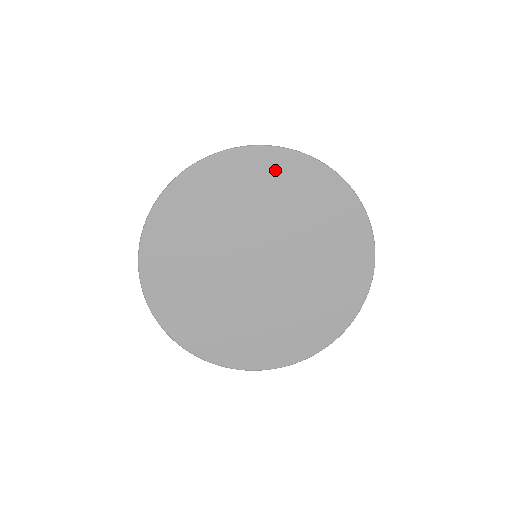
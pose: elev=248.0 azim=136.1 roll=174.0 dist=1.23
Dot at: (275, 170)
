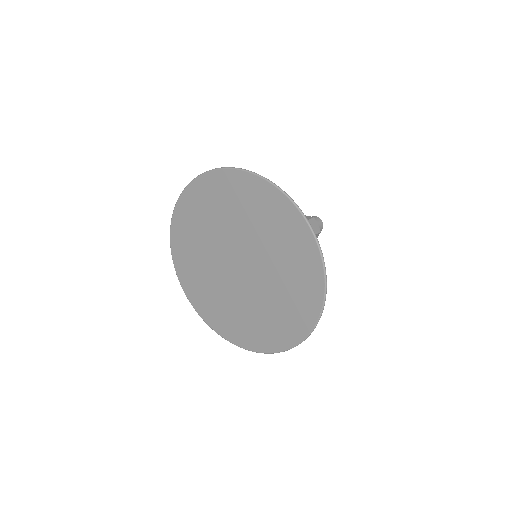
Dot at: (262, 197)
